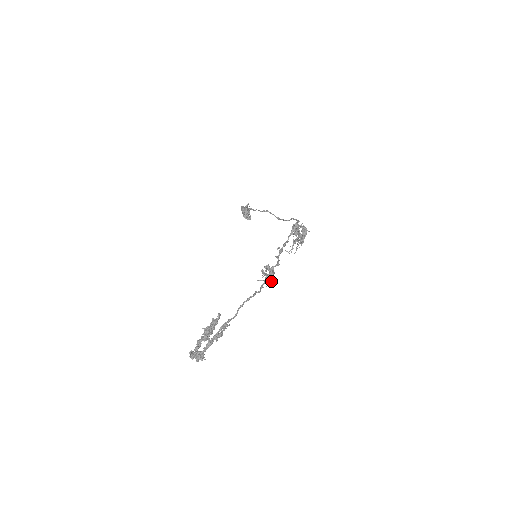
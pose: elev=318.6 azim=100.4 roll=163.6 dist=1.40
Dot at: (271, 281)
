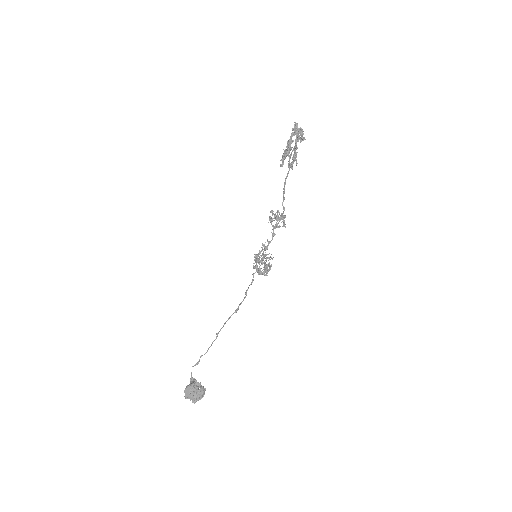
Dot at: occluded
